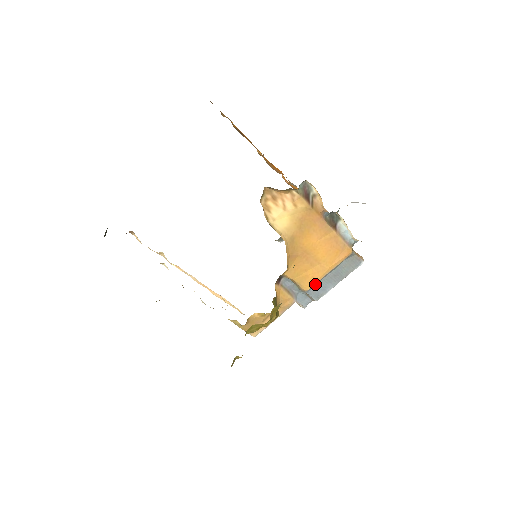
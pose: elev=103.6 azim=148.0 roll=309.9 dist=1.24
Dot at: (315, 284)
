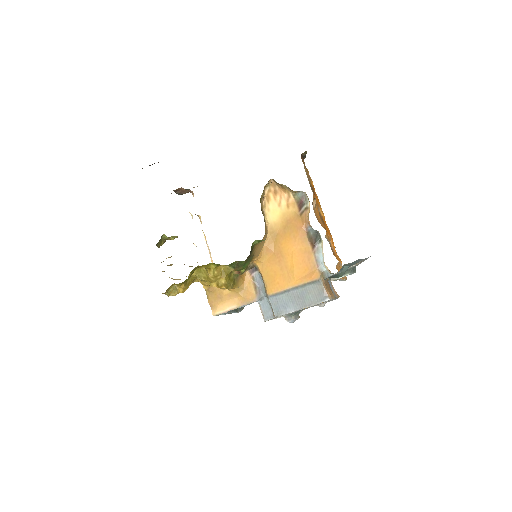
Dot at: (278, 293)
